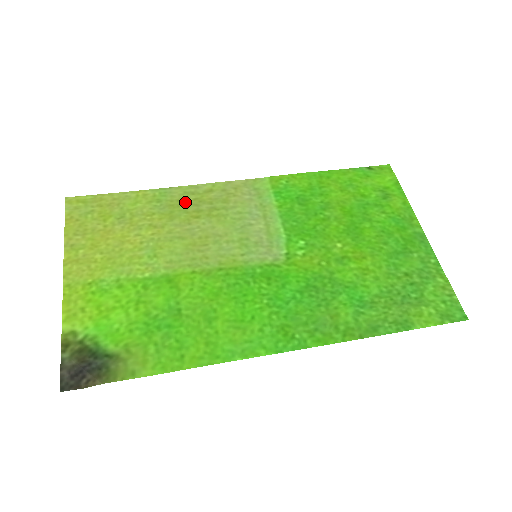
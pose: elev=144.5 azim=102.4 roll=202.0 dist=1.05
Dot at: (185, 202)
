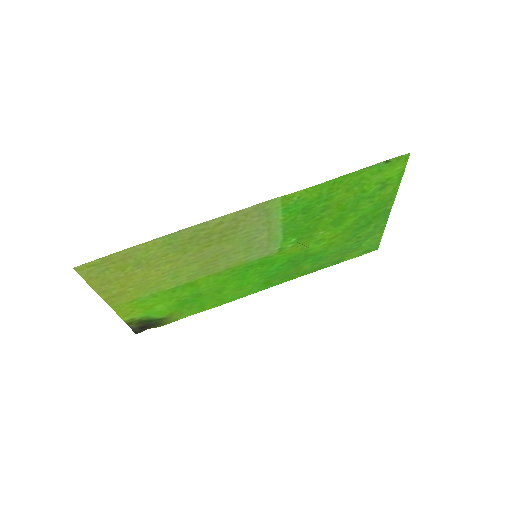
Dot at: (196, 239)
